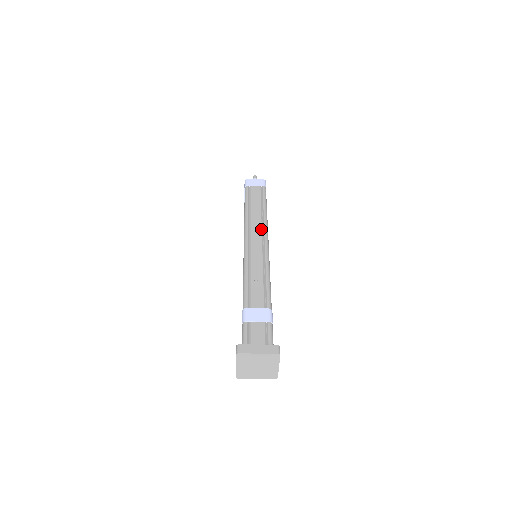
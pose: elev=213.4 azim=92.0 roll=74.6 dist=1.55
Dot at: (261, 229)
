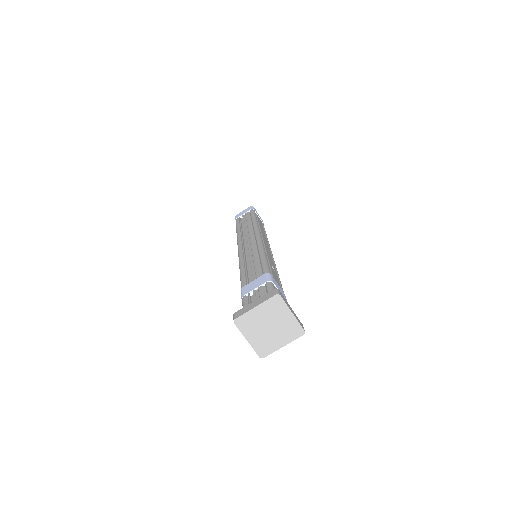
Dot at: occluded
